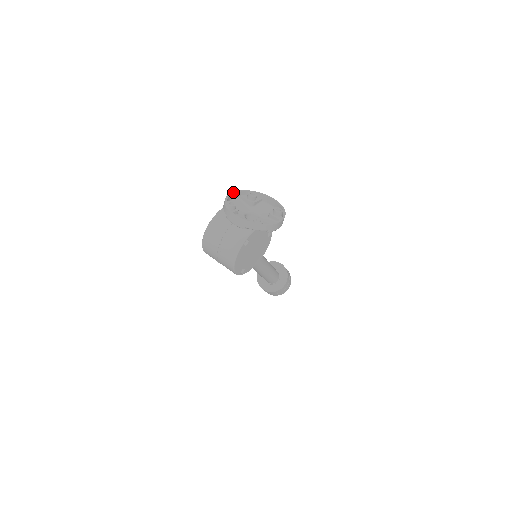
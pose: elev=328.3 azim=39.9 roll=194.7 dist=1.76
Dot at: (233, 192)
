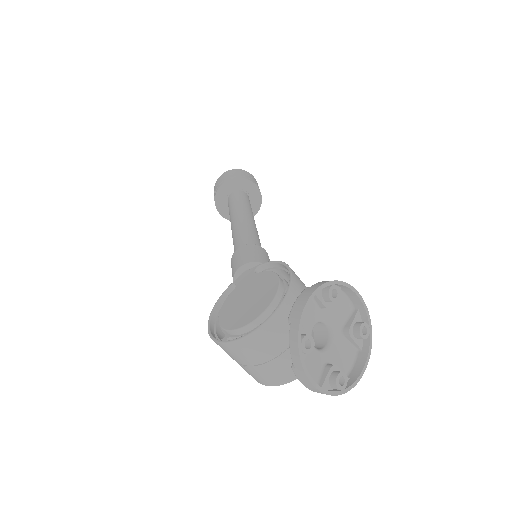
Dot at: (309, 300)
